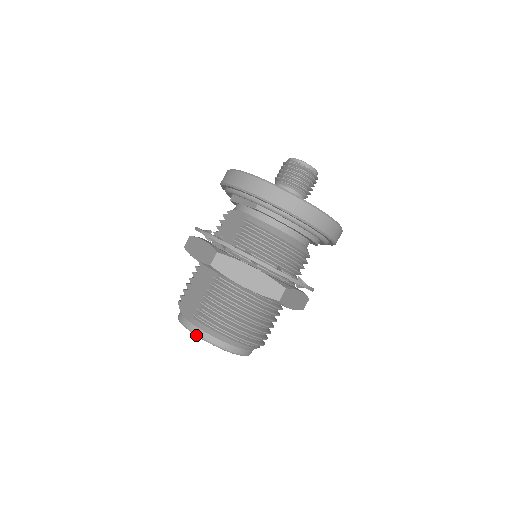
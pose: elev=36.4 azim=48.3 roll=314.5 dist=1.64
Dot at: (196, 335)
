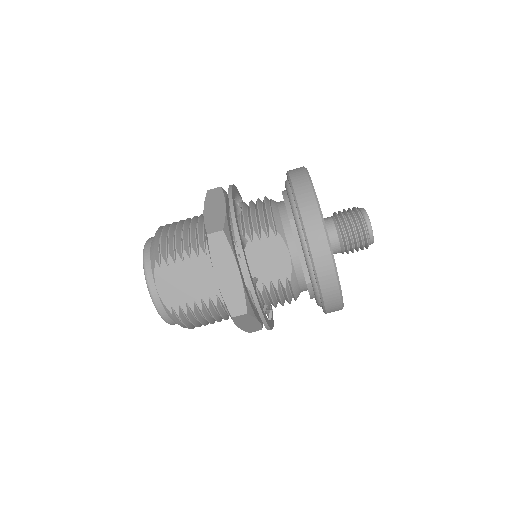
Dot at: (160, 315)
